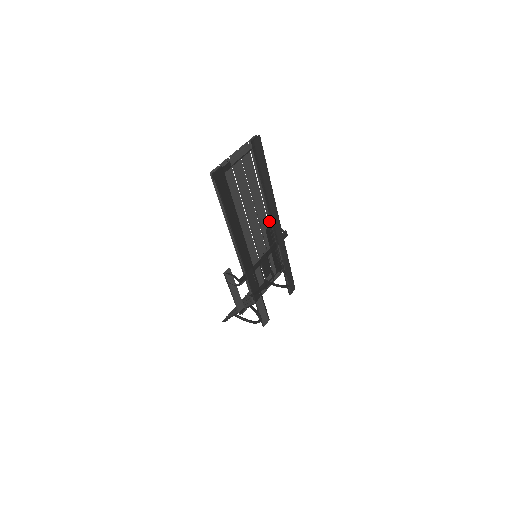
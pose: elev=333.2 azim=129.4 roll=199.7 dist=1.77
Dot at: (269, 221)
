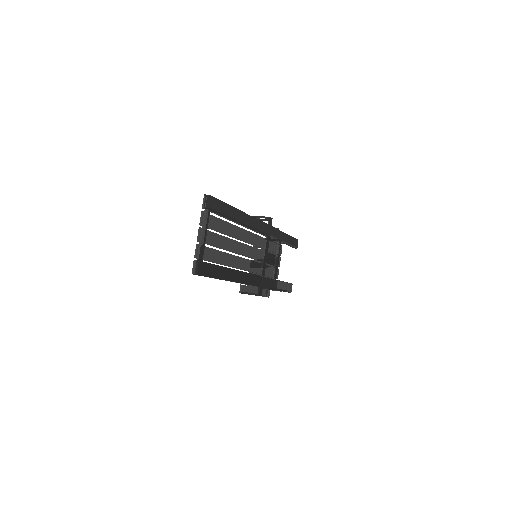
Dot at: occluded
